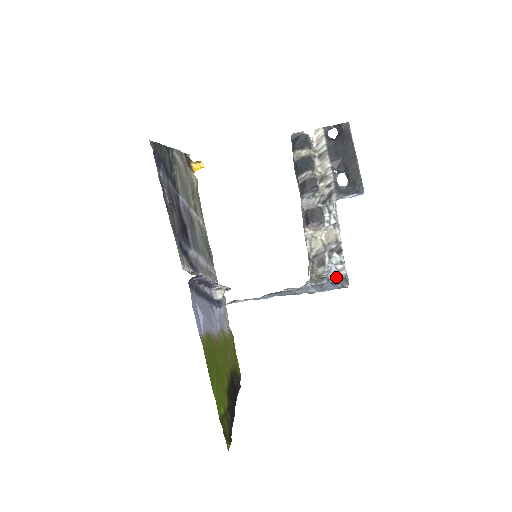
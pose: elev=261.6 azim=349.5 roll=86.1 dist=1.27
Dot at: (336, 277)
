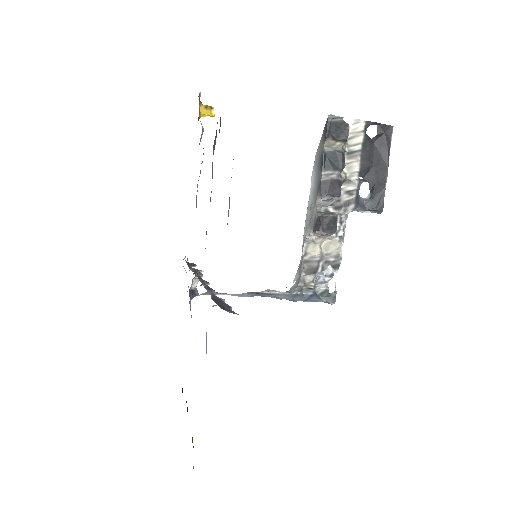
Dot at: (319, 286)
